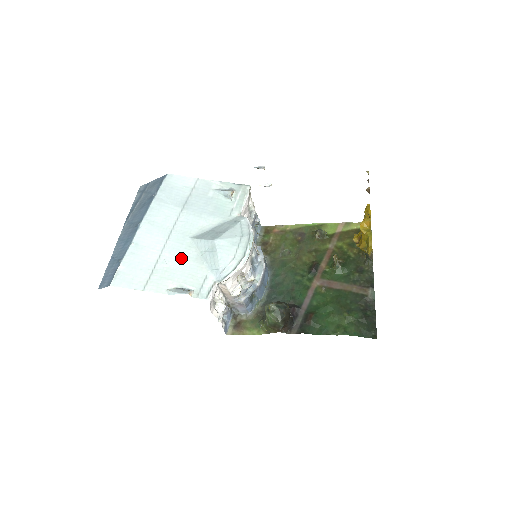
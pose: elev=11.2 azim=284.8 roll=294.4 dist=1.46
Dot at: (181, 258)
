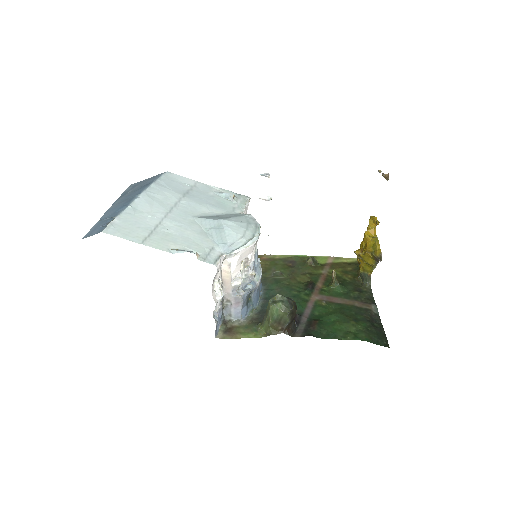
Dot at: (184, 229)
